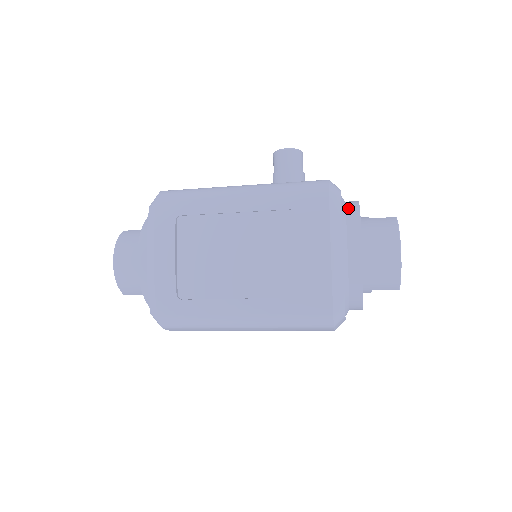
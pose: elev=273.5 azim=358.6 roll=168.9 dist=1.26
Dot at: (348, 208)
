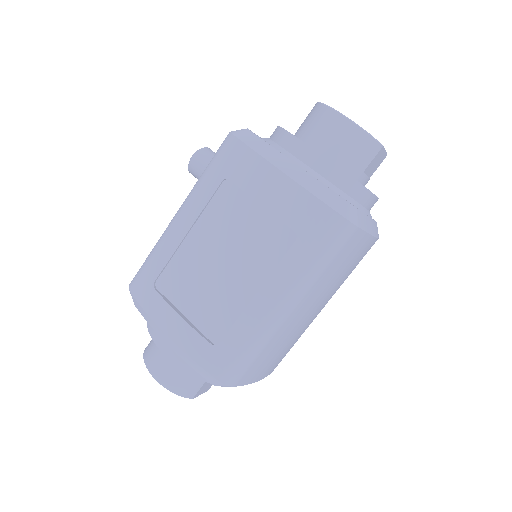
Dot at: (271, 137)
